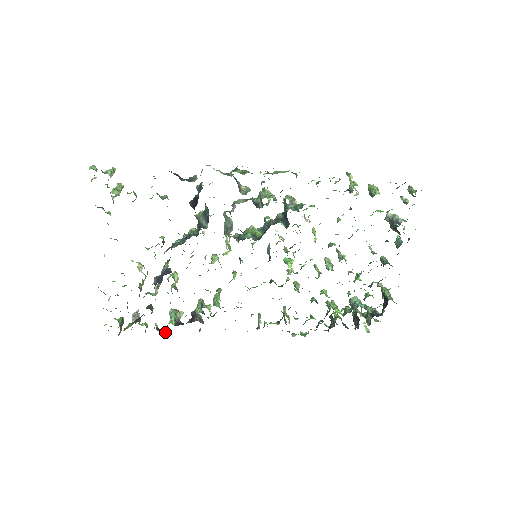
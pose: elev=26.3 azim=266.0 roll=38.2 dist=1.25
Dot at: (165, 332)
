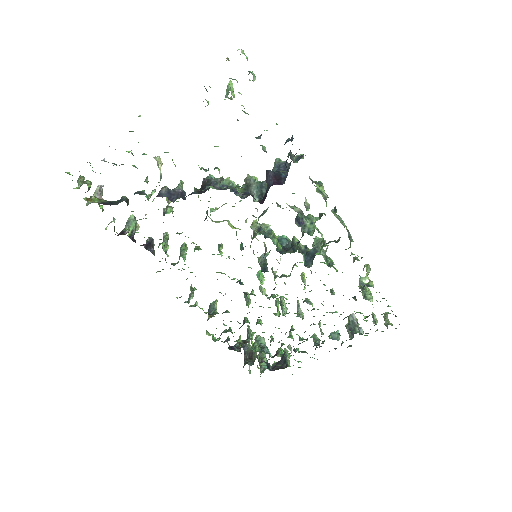
Dot at: occluded
